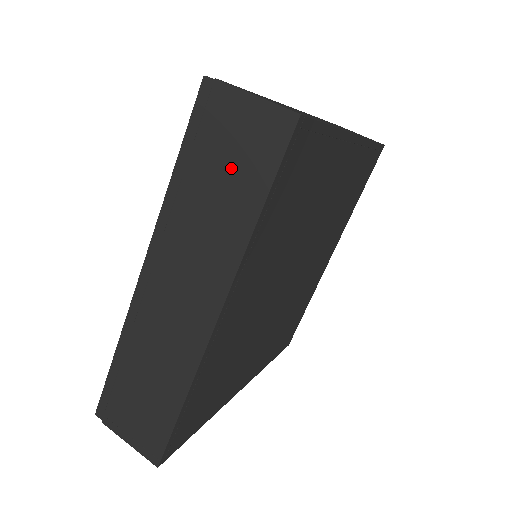
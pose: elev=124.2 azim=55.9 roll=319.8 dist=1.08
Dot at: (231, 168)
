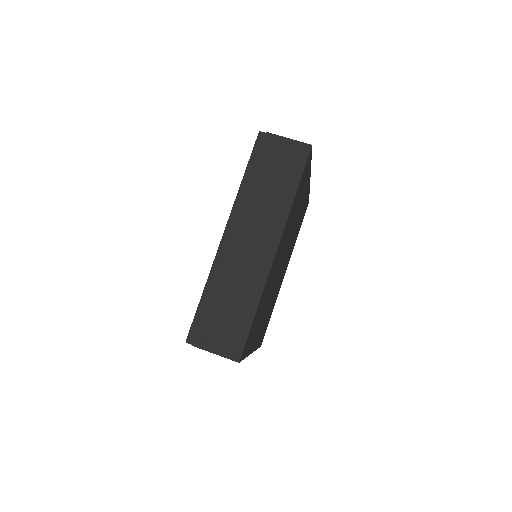
Dot at: occluded
